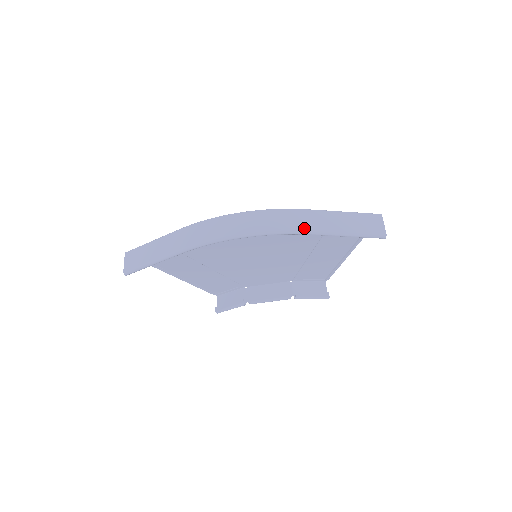
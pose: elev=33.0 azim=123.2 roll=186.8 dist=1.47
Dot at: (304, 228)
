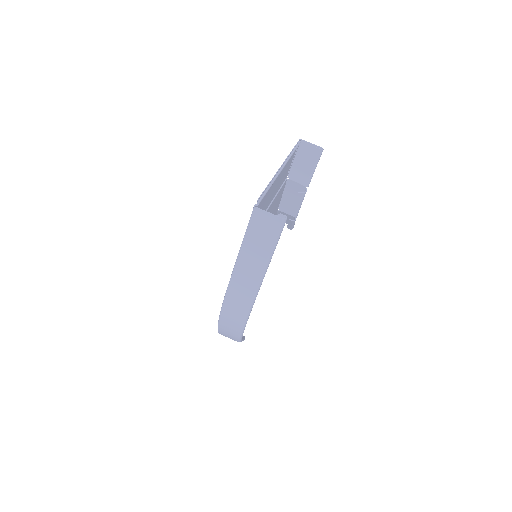
Dot at: (251, 297)
